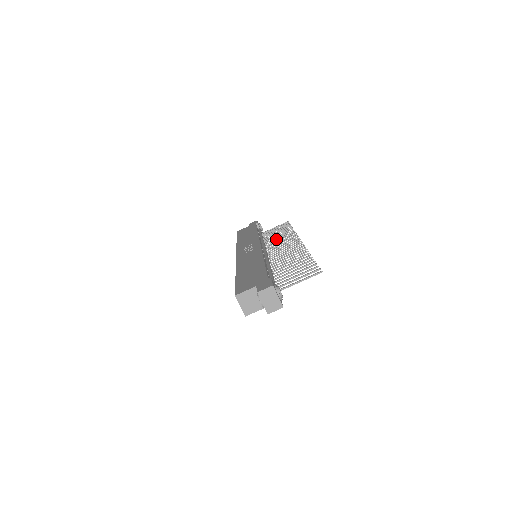
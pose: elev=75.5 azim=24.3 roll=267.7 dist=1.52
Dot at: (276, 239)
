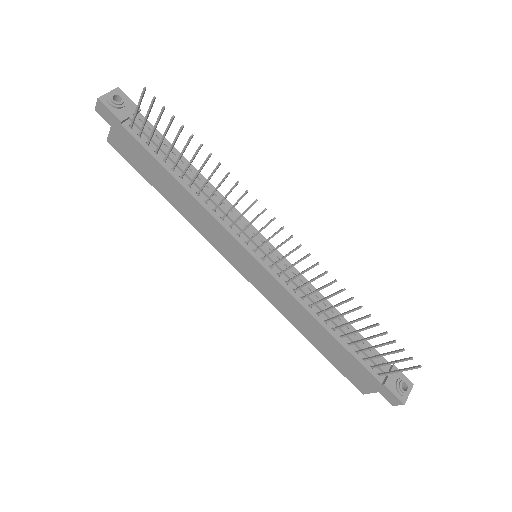
Dot at: (324, 298)
